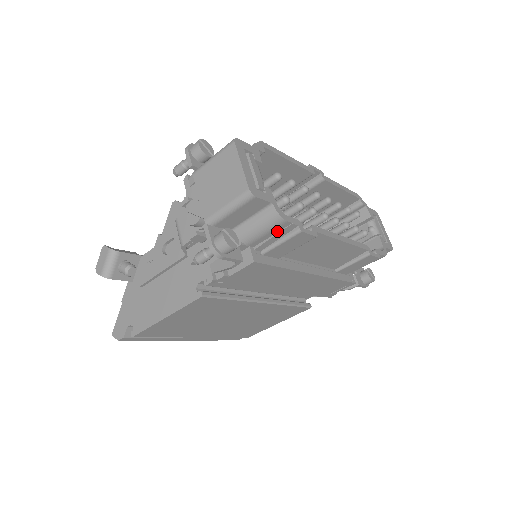
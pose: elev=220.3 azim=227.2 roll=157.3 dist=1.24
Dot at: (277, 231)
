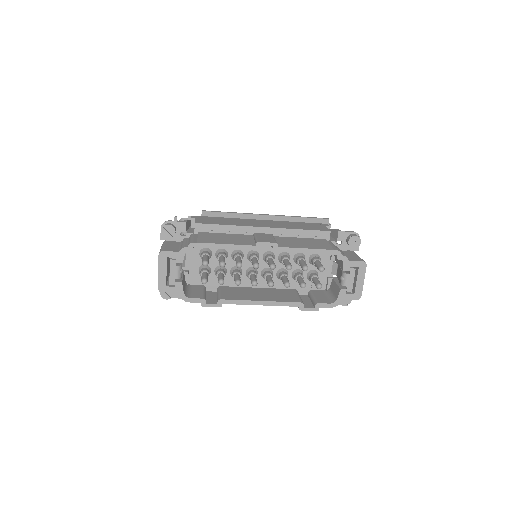
Dot at: occluded
